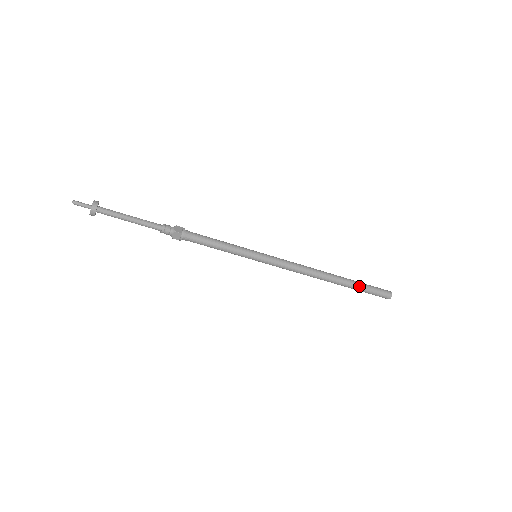
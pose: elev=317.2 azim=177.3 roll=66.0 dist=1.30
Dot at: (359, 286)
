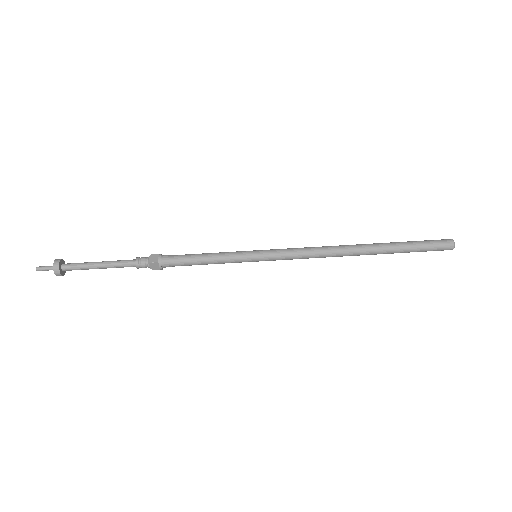
Dot at: (402, 248)
